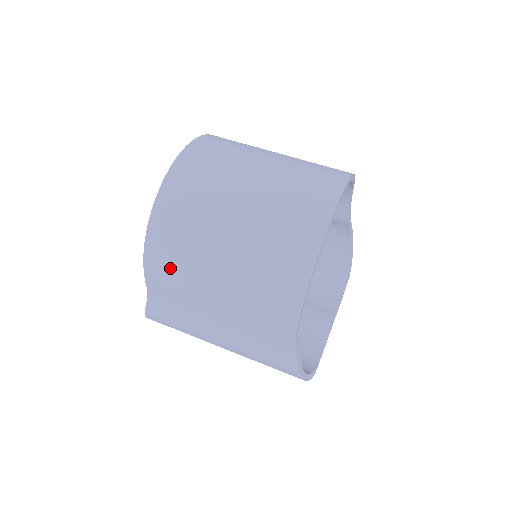
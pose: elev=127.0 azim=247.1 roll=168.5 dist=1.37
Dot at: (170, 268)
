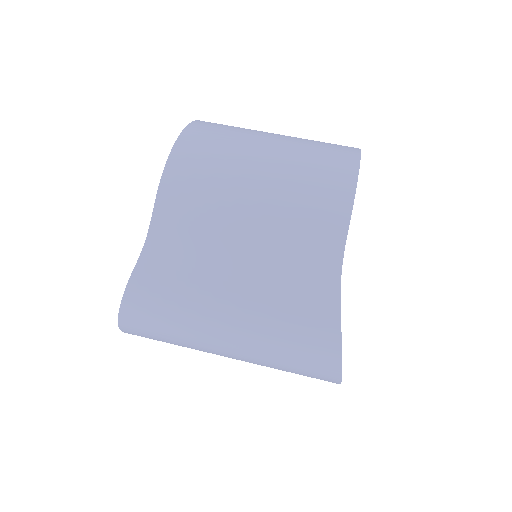
Dot at: (194, 186)
